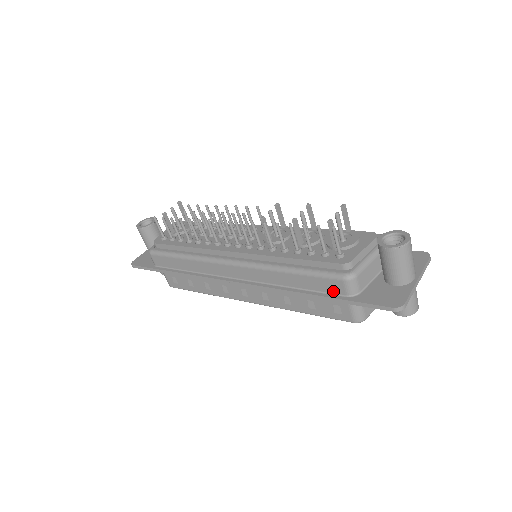
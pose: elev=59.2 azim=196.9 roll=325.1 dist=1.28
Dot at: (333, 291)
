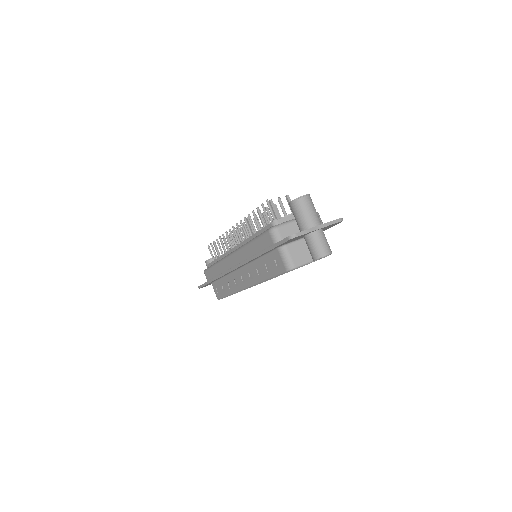
Dot at: (268, 245)
